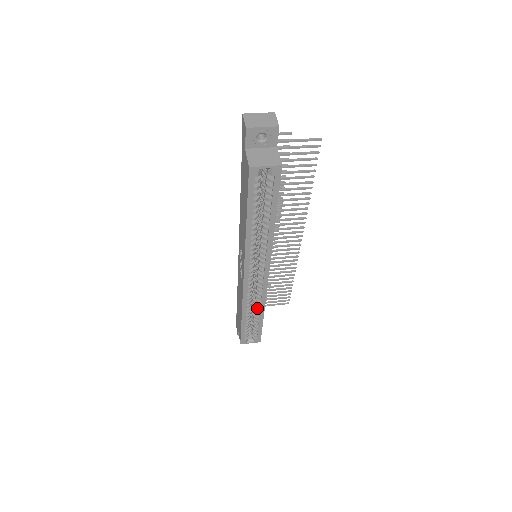
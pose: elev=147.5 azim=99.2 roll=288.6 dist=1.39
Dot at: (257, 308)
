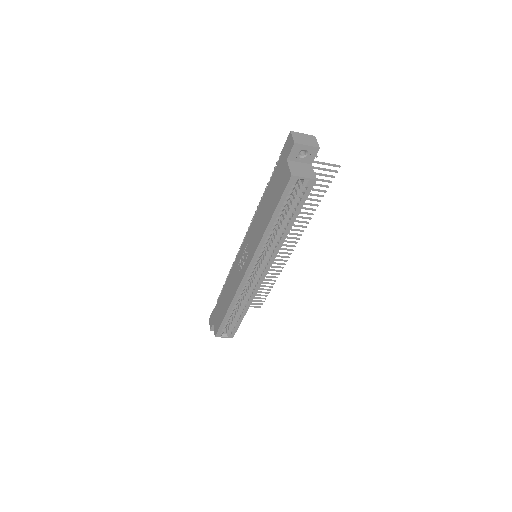
Dot at: (244, 304)
